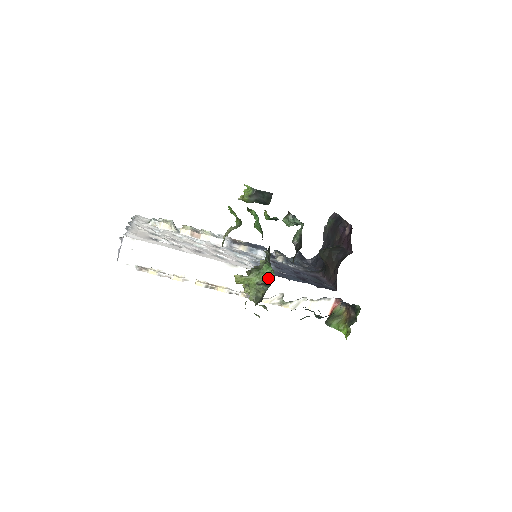
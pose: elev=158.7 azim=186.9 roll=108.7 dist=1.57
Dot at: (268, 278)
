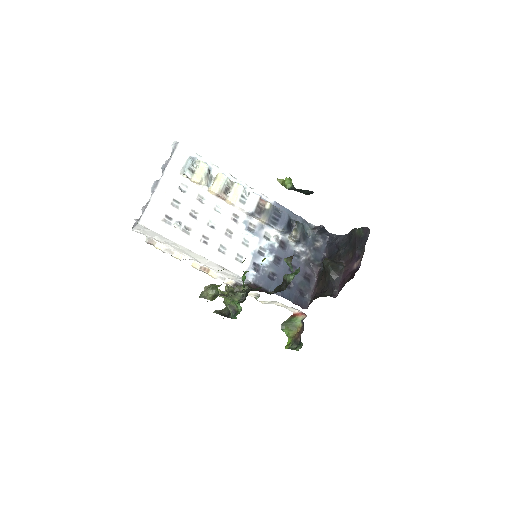
Dot at: (238, 307)
